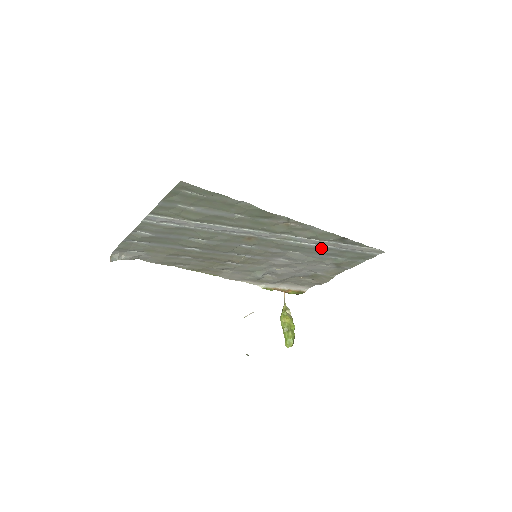
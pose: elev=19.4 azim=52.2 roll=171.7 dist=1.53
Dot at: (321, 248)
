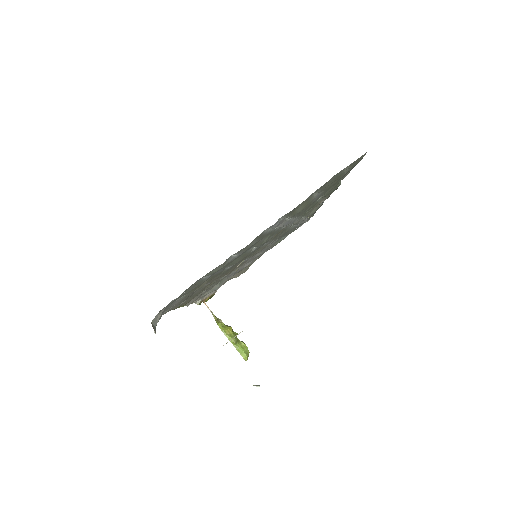
Dot at: (293, 228)
